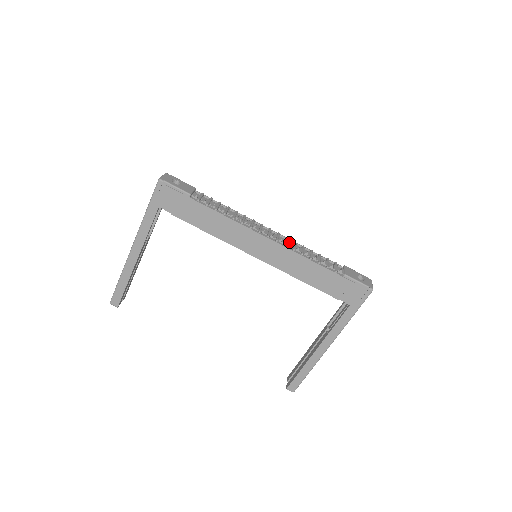
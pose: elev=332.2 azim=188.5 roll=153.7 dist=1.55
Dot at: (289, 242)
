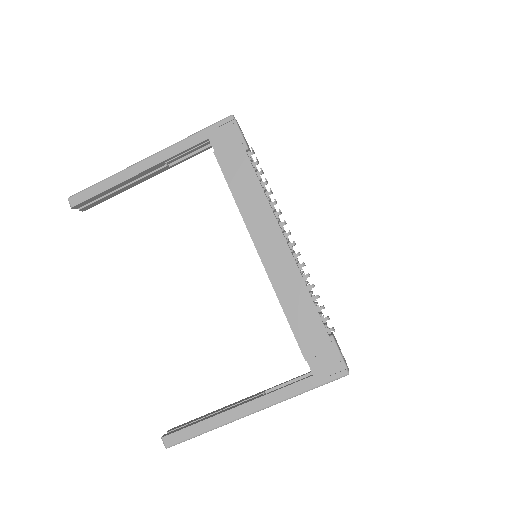
Dot at: occluded
